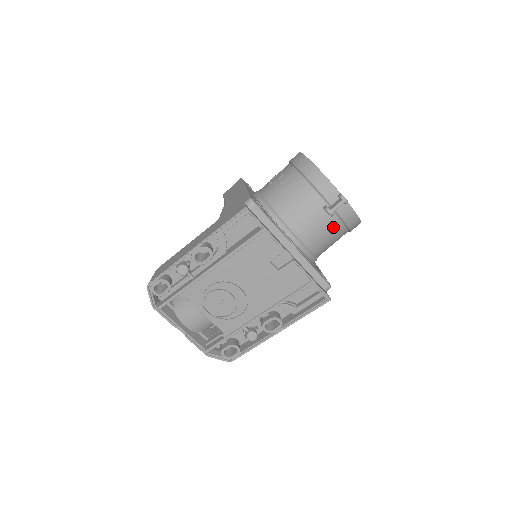
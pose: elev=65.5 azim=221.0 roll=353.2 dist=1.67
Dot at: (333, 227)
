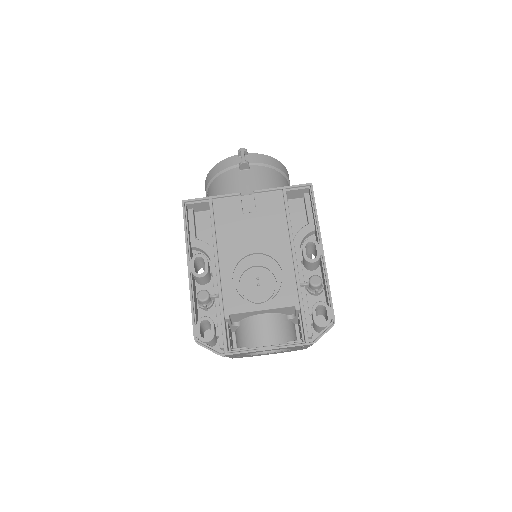
Dot at: (263, 173)
